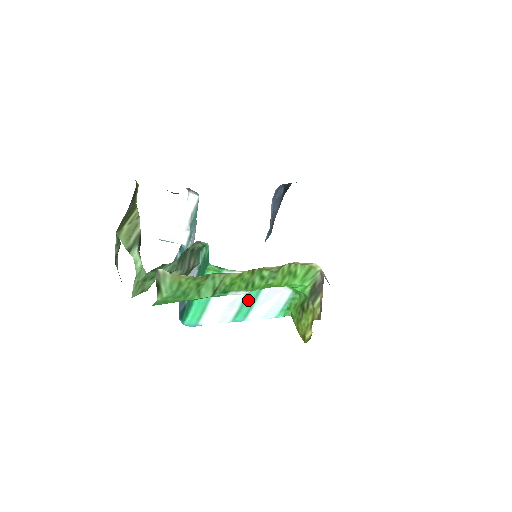
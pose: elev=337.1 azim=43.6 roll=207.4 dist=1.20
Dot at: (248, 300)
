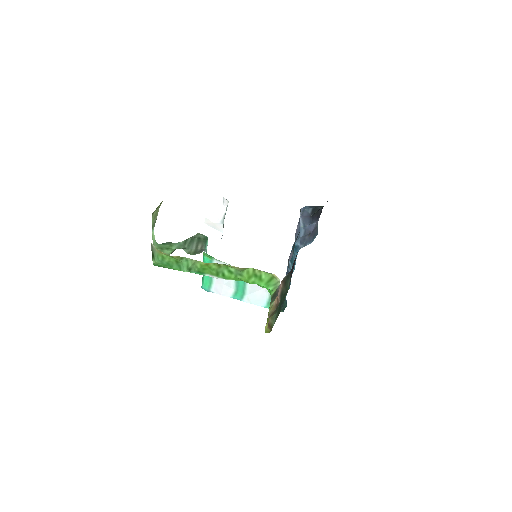
Dot at: (240, 286)
